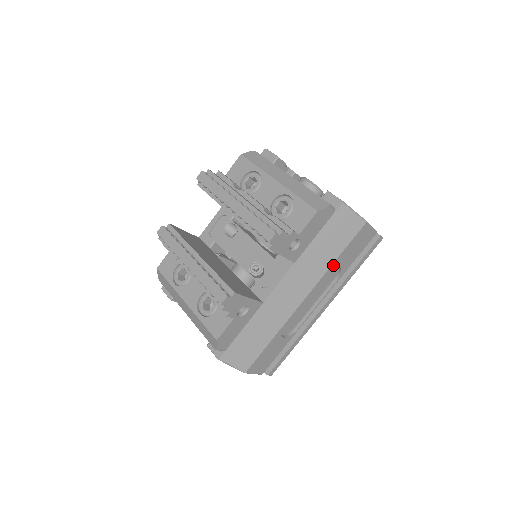
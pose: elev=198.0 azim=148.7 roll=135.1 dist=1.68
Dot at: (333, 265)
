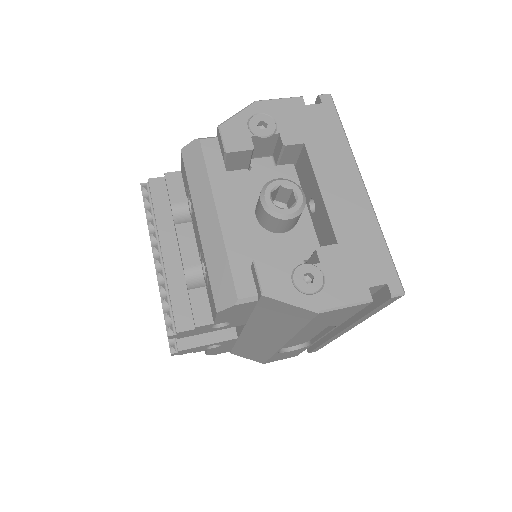
Dot at: (301, 331)
